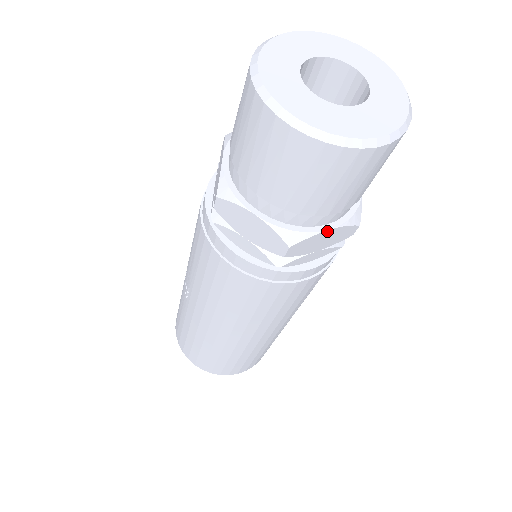
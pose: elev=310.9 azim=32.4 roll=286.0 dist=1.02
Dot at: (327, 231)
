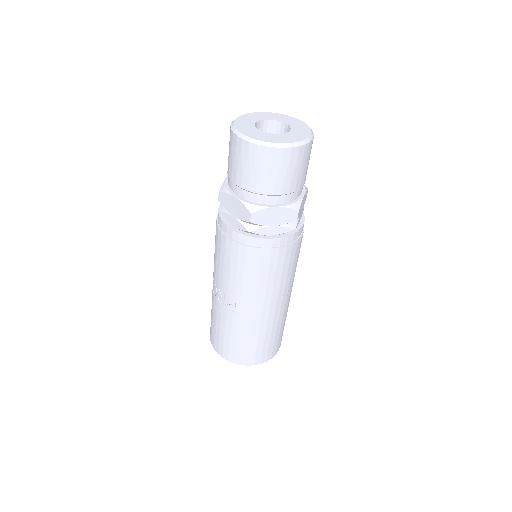
Dot at: (304, 196)
